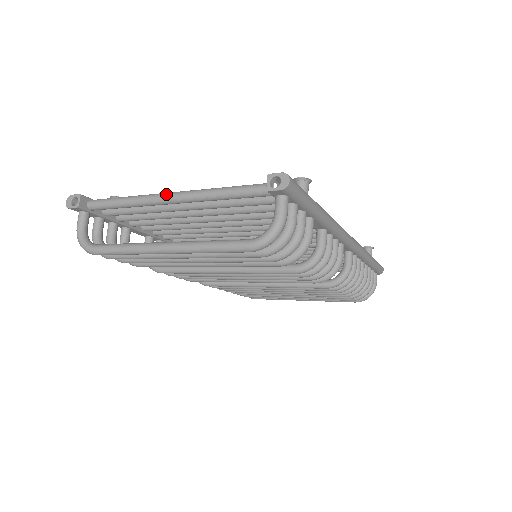
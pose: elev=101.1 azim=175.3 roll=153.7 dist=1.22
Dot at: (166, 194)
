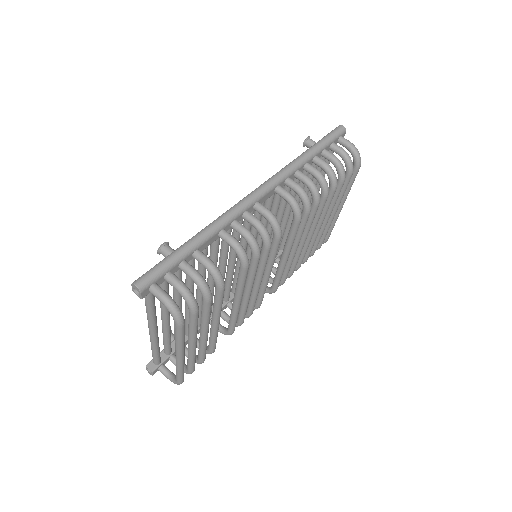
Dot at: (149, 332)
